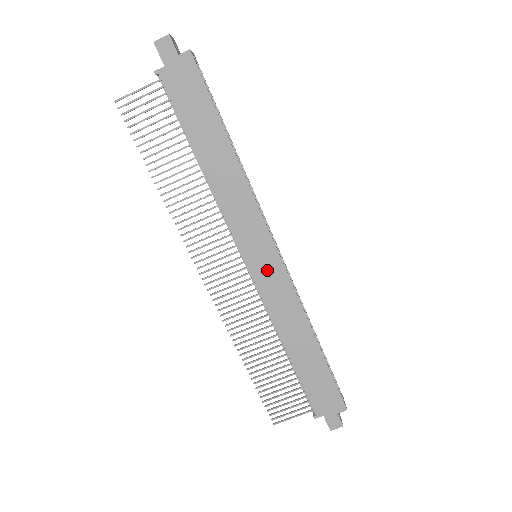
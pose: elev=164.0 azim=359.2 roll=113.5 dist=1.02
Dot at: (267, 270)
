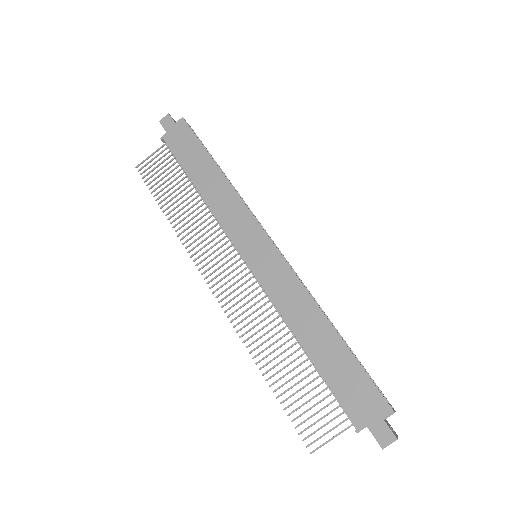
Dot at: (265, 261)
